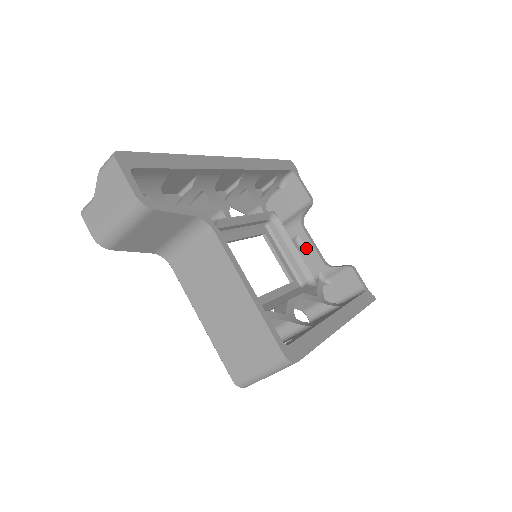
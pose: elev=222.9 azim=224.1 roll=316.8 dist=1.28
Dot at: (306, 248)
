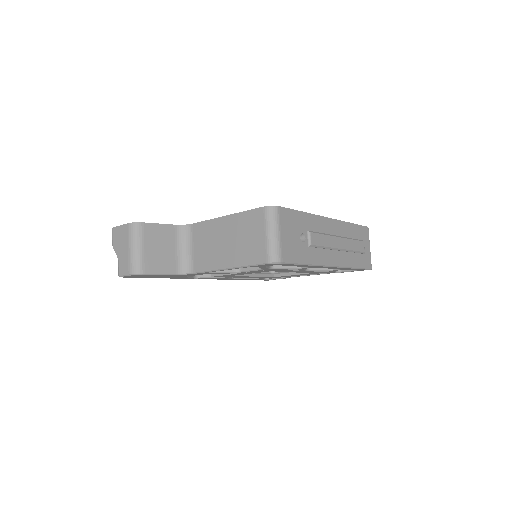
Dot at: occluded
